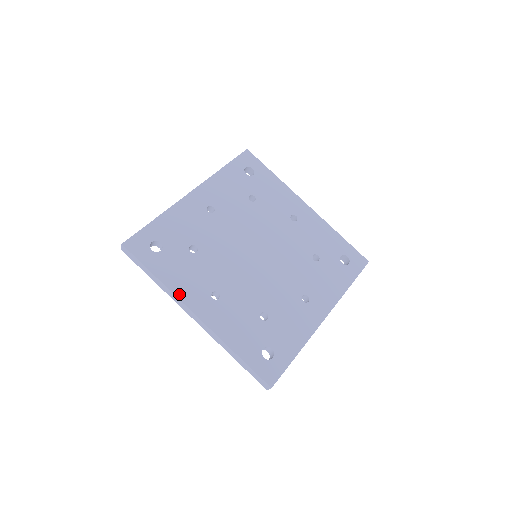
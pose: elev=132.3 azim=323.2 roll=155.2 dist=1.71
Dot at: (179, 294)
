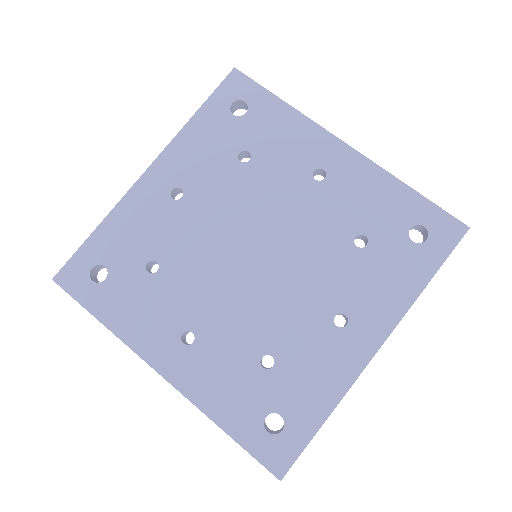
Dot at: (134, 344)
